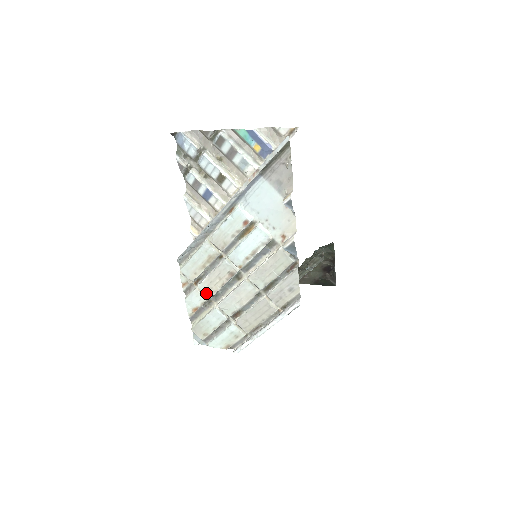
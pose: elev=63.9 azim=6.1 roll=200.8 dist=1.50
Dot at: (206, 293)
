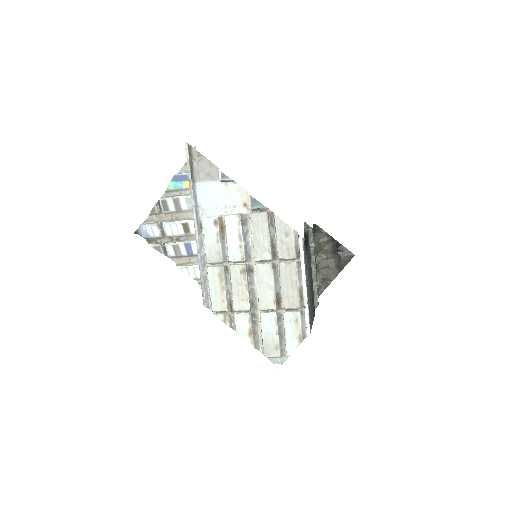
Dot at: (243, 309)
